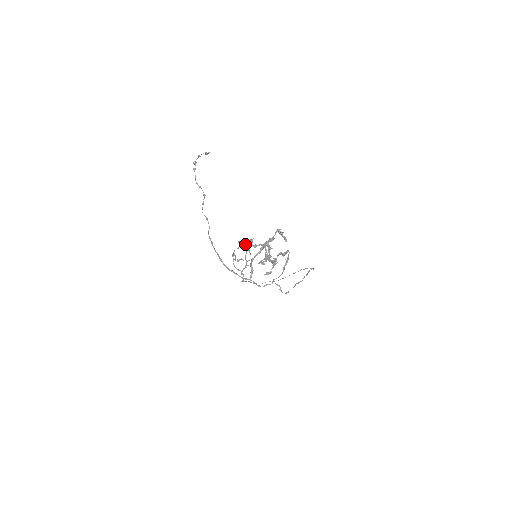
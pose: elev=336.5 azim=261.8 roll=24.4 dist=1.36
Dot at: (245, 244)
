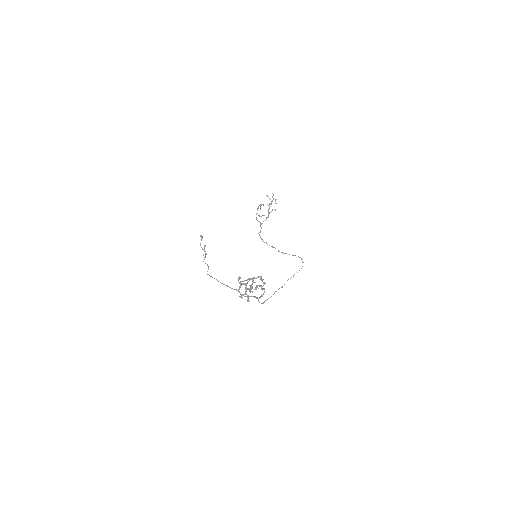
Dot at: occluded
